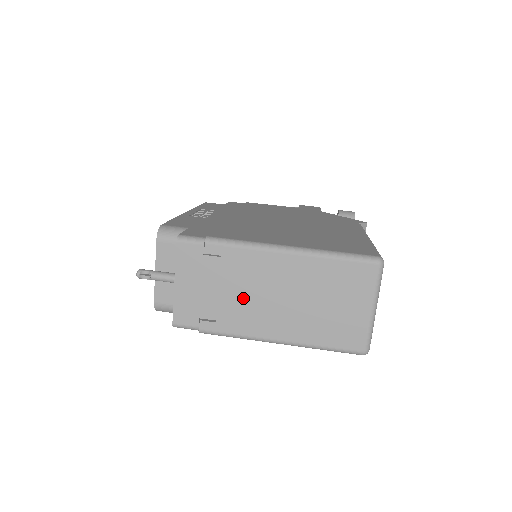
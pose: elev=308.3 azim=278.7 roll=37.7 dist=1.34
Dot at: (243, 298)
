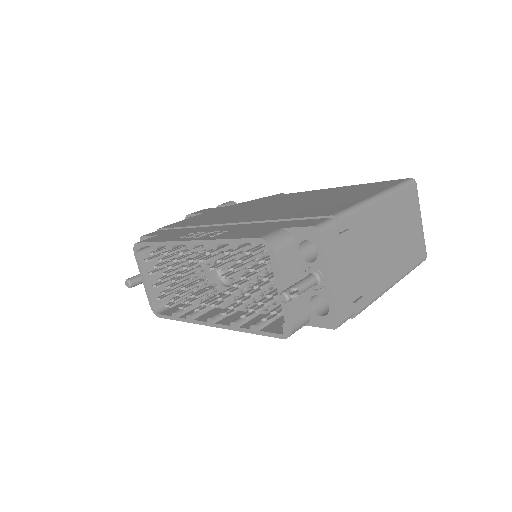
Dot at: (371, 259)
